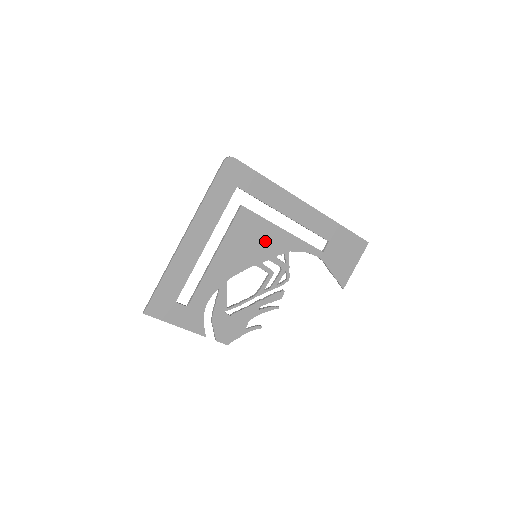
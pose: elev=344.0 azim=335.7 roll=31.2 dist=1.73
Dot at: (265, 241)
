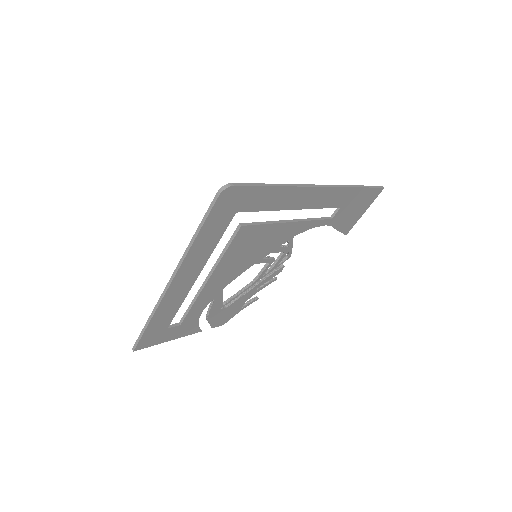
Dot at: (268, 241)
